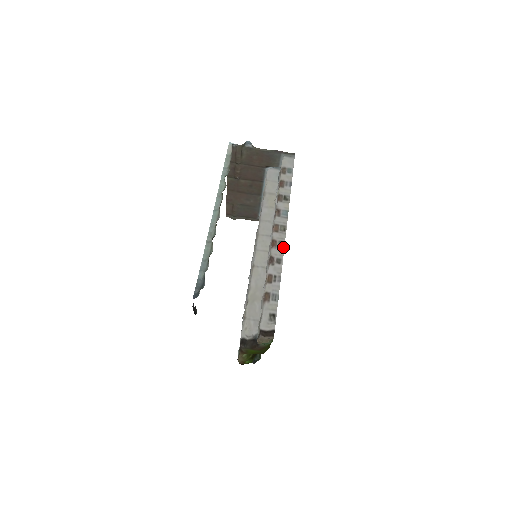
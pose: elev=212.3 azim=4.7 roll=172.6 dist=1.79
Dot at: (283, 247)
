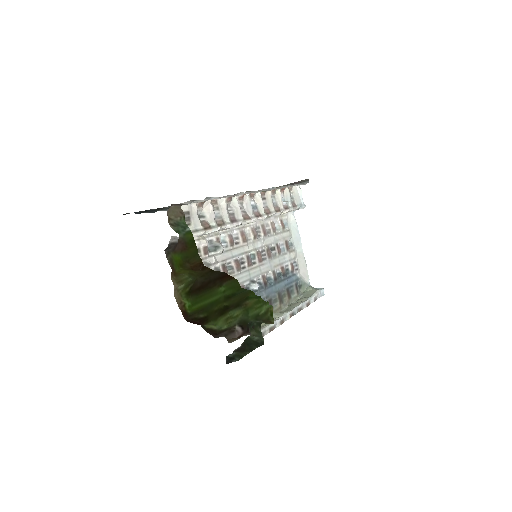
Dot at: occluded
